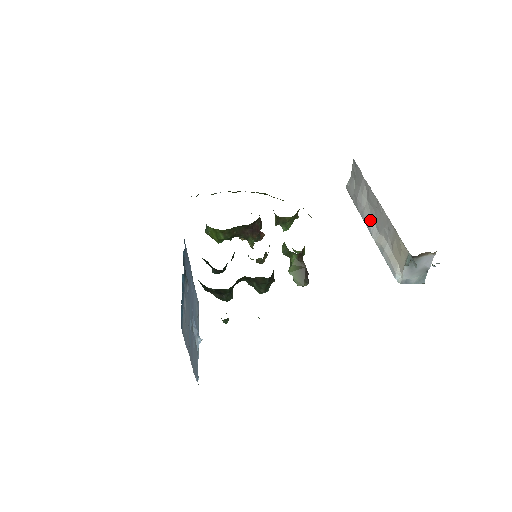
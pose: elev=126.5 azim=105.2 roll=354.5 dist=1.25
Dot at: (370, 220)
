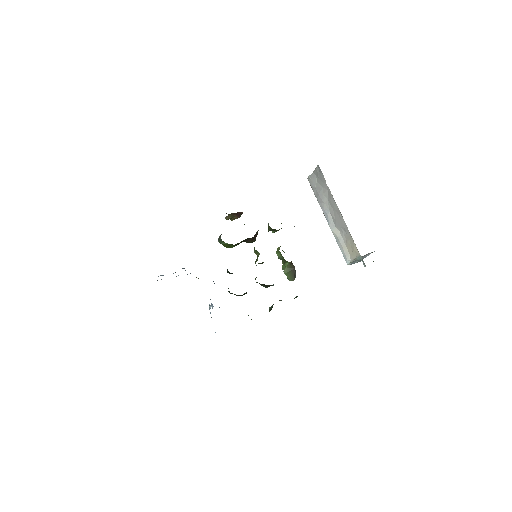
Dot at: (329, 215)
